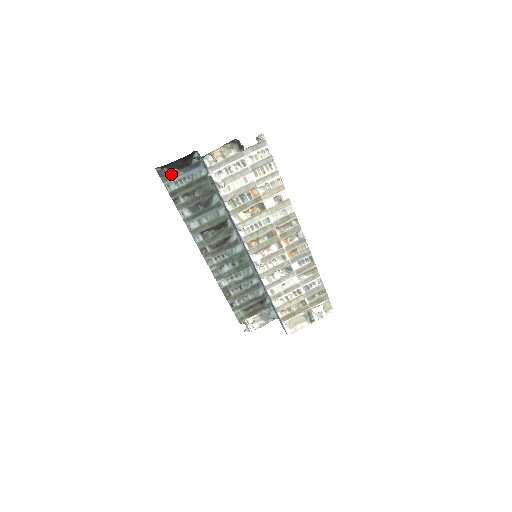
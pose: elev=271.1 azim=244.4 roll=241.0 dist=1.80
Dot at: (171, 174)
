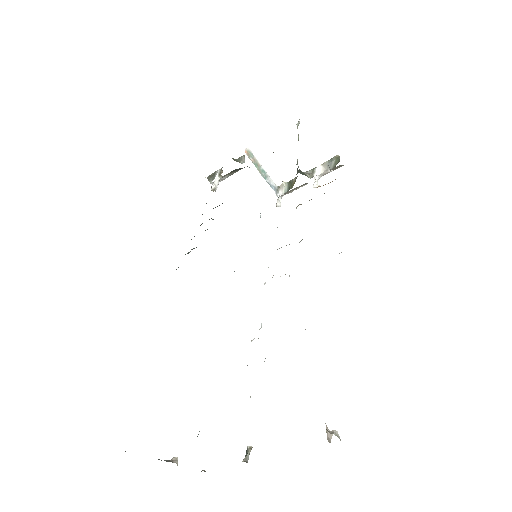
Dot at: occluded
